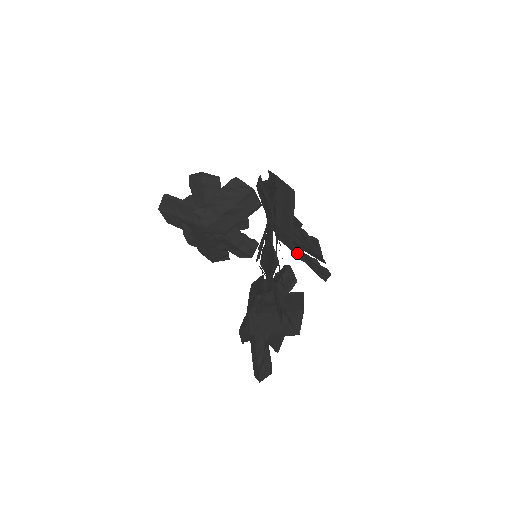
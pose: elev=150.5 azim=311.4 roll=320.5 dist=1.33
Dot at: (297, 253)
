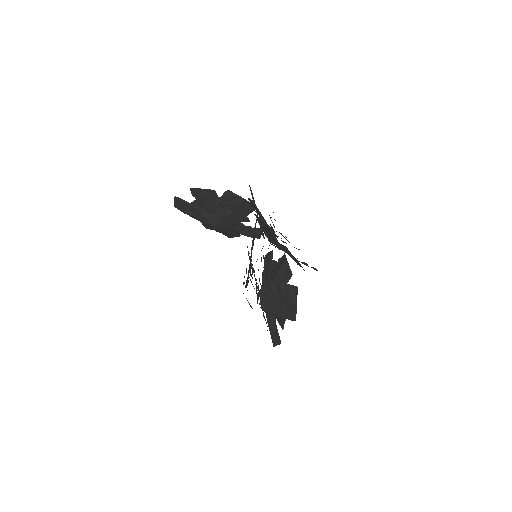
Dot at: occluded
